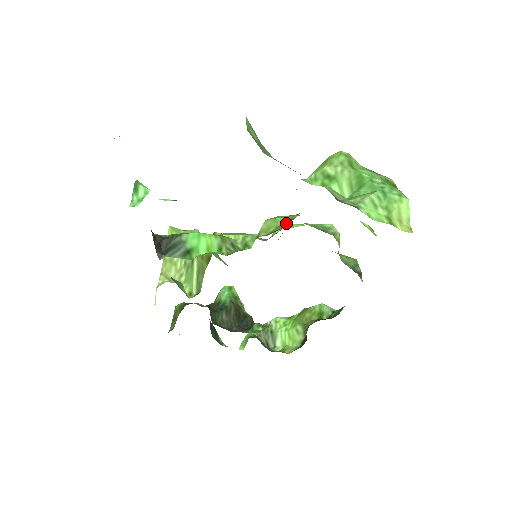
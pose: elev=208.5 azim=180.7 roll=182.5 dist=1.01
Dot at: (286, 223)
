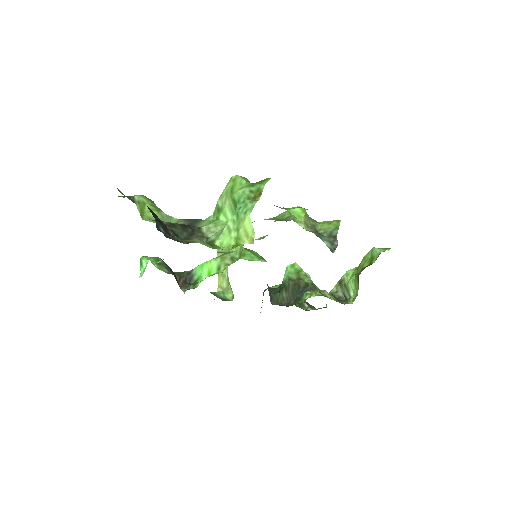
Dot at: occluded
